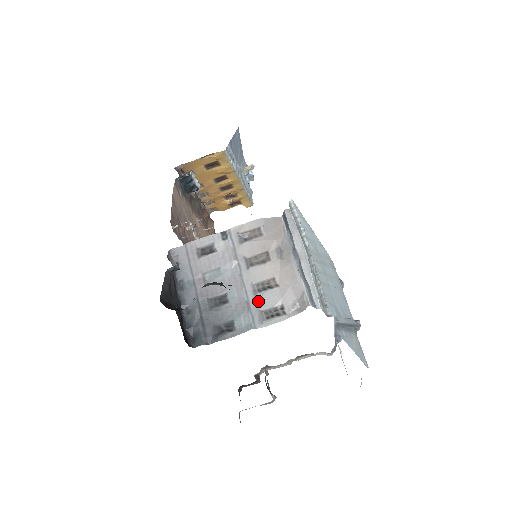
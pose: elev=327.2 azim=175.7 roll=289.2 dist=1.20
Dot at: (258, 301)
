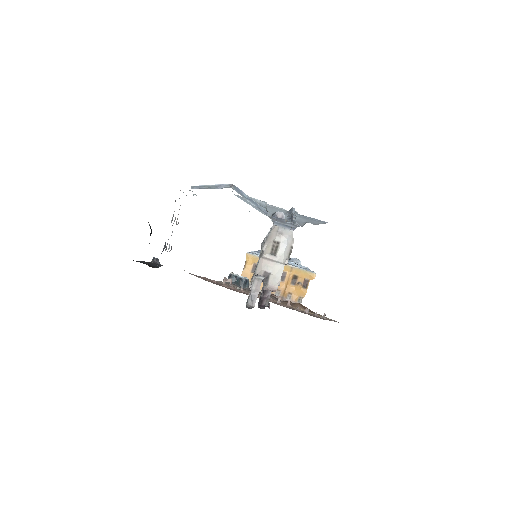
Dot at: occluded
